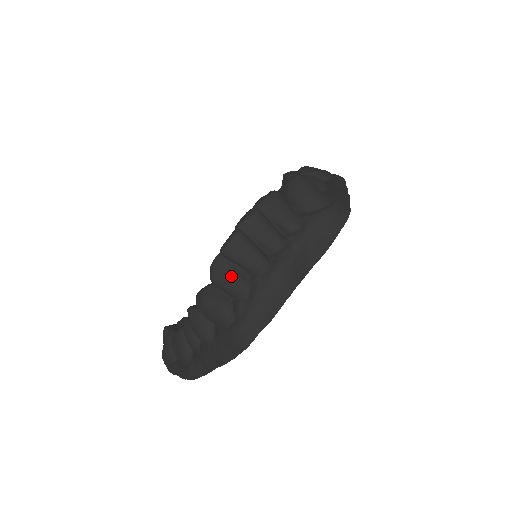
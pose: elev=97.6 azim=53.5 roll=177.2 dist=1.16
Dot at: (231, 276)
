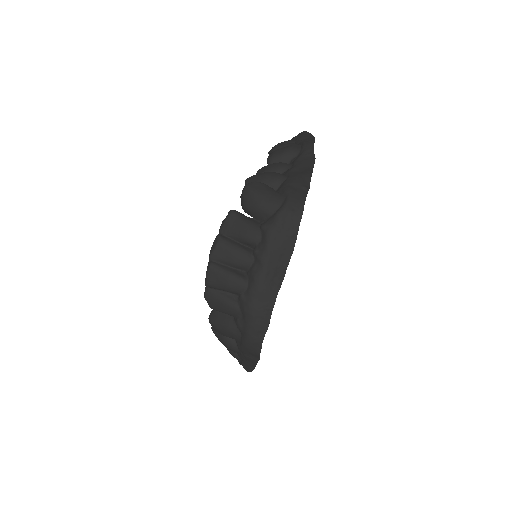
Dot at: (222, 302)
